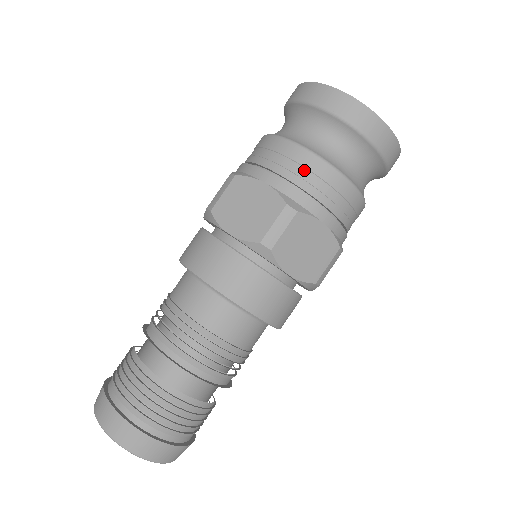
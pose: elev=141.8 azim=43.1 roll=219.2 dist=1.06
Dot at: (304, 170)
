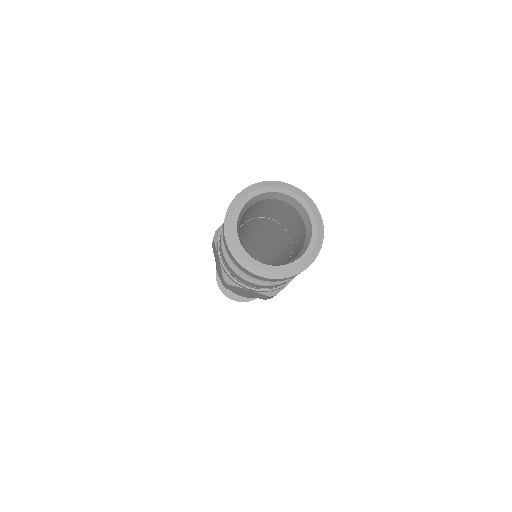
Dot at: (228, 268)
